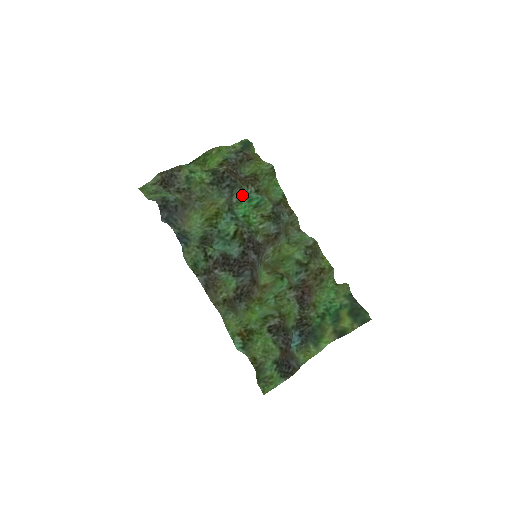
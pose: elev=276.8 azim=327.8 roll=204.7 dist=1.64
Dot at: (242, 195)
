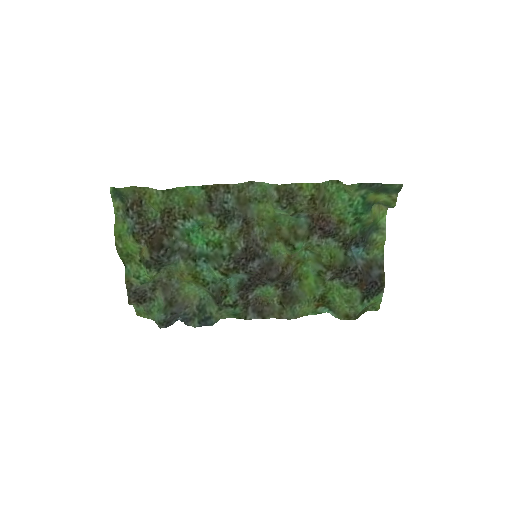
Dot at: (183, 238)
